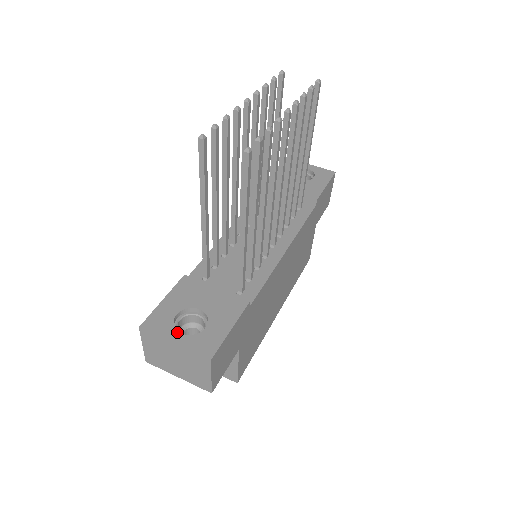
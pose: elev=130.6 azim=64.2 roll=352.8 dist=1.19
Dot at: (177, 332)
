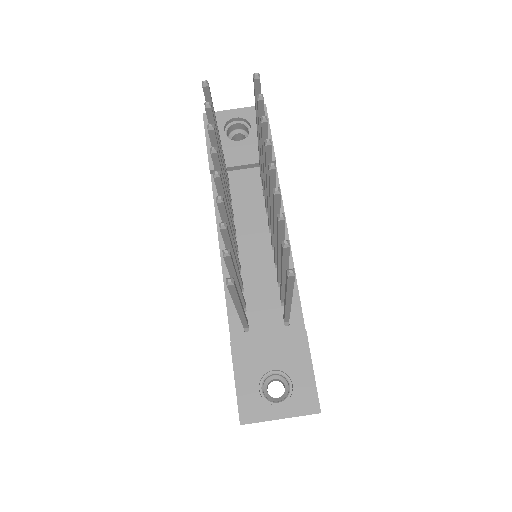
Dot at: (274, 407)
